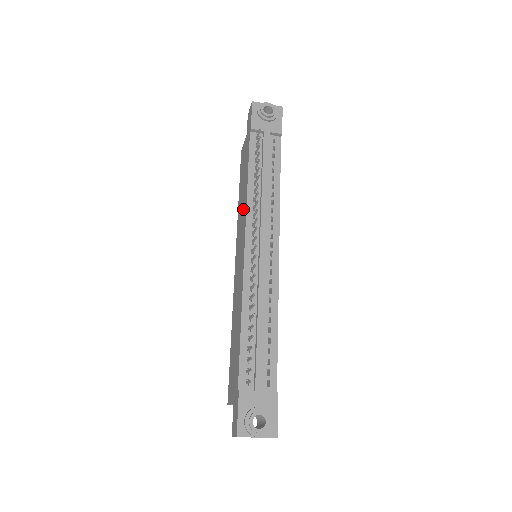
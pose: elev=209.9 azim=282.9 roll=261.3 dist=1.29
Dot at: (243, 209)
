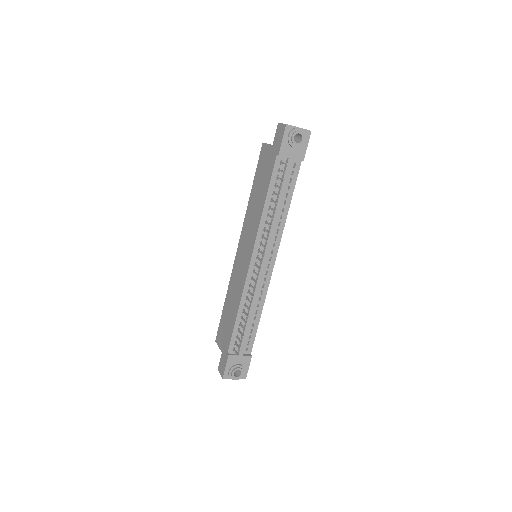
Dot at: (255, 220)
